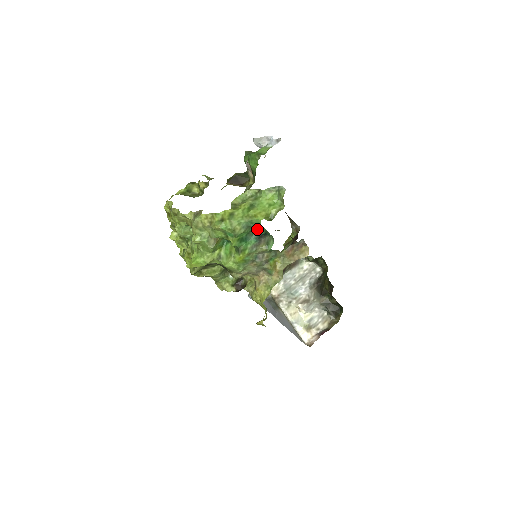
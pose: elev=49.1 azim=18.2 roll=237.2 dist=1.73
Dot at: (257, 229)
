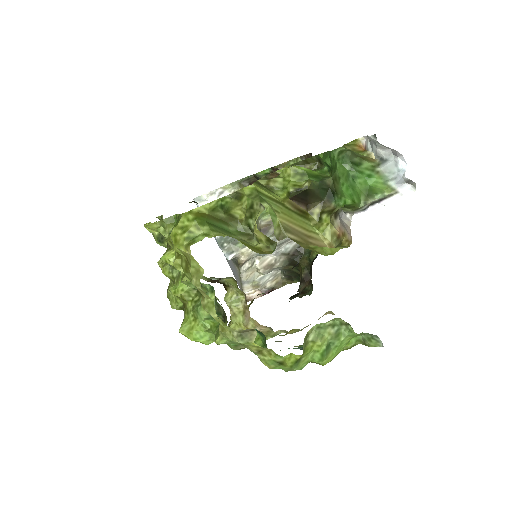
Dot at: occluded
